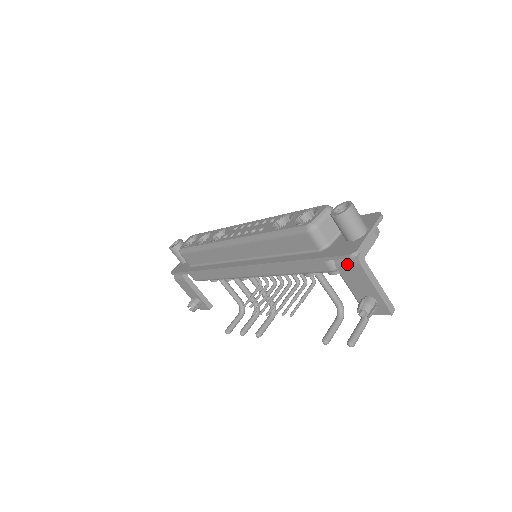
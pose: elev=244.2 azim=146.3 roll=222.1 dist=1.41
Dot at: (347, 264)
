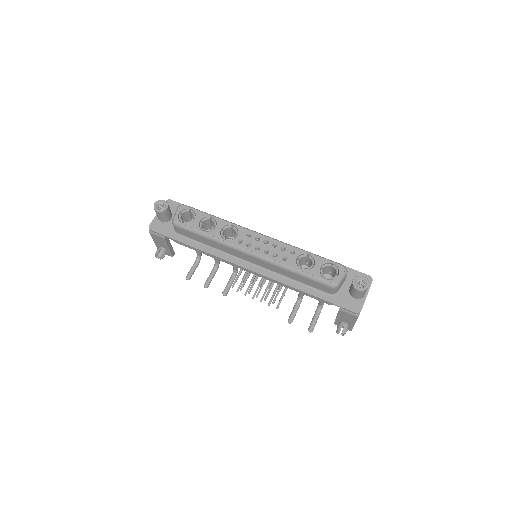
Dot at: (349, 313)
